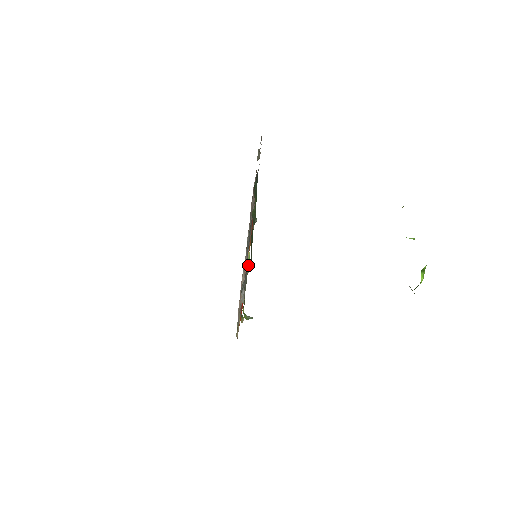
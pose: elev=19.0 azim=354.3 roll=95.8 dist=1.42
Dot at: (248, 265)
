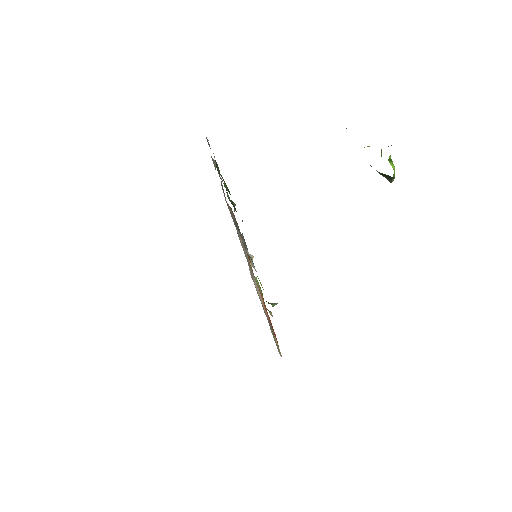
Dot at: occluded
